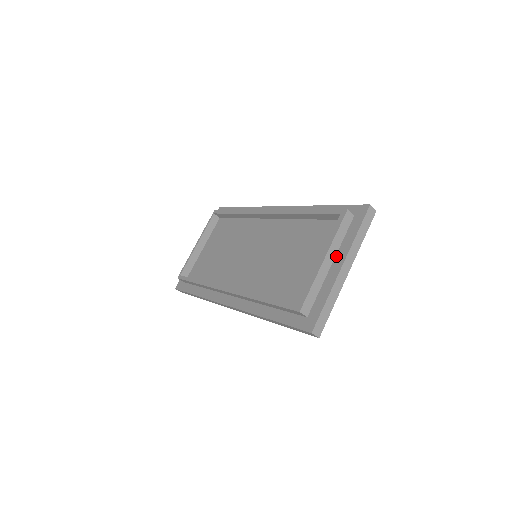
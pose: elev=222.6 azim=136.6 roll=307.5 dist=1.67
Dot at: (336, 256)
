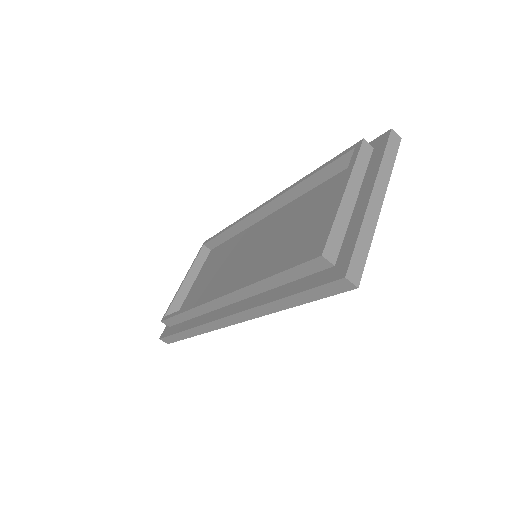
Dot at: (360, 191)
